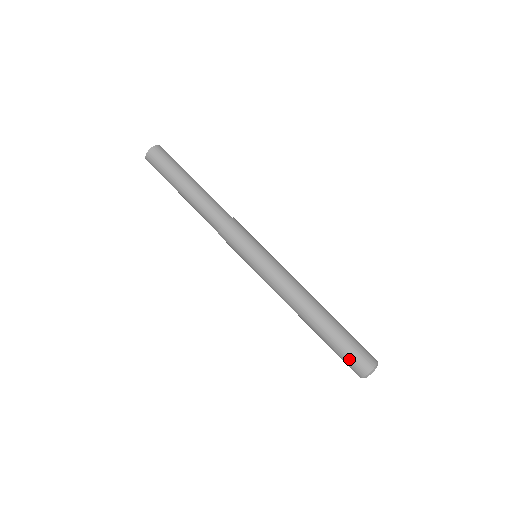
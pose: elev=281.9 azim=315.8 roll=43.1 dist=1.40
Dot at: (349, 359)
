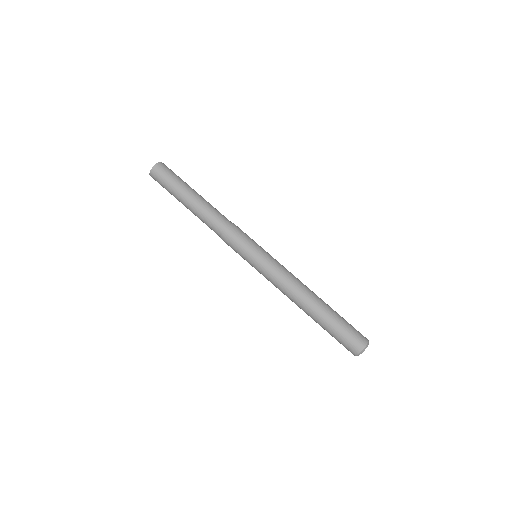
Dot at: (346, 338)
